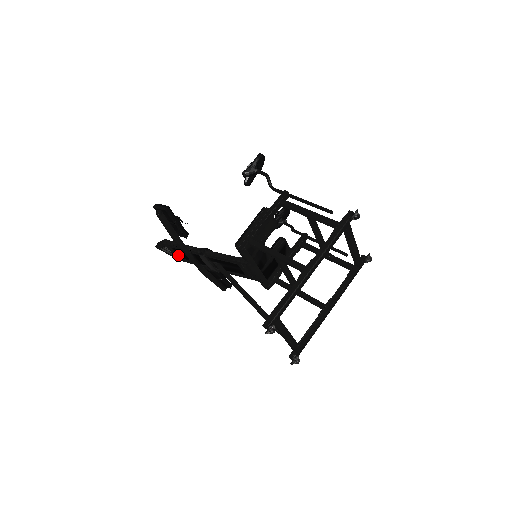
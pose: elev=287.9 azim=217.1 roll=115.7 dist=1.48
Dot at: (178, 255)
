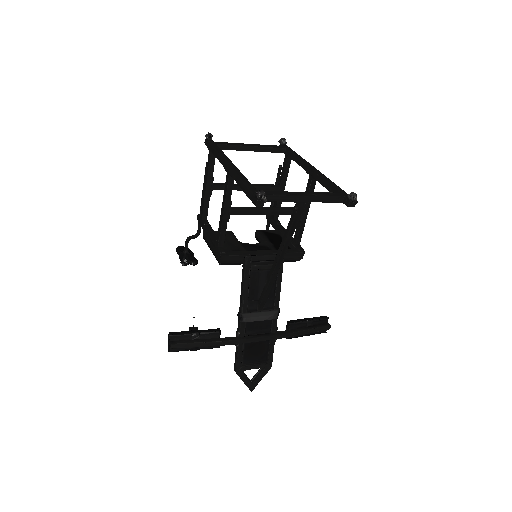
Dot at: (261, 362)
